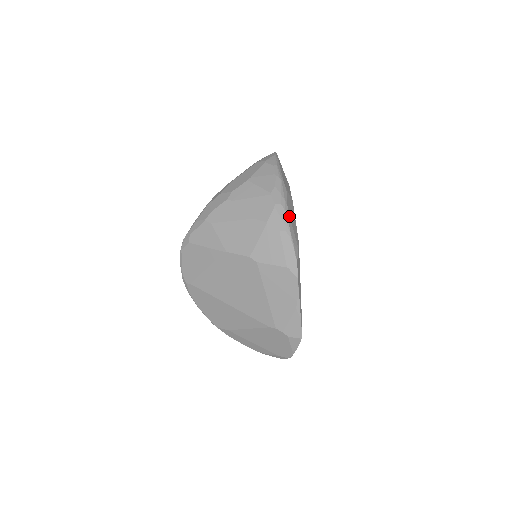
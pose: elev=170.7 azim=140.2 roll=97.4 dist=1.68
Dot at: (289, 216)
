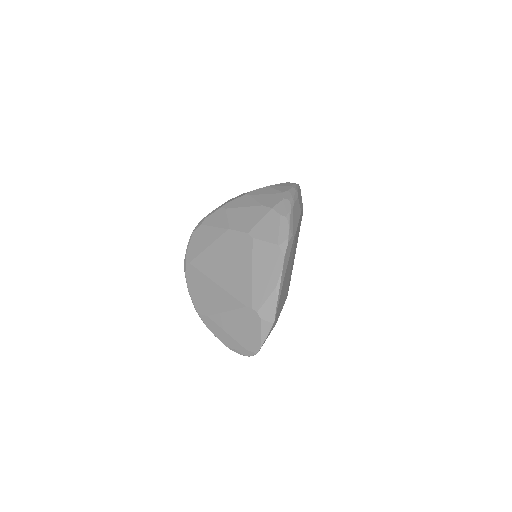
Dot at: (293, 210)
